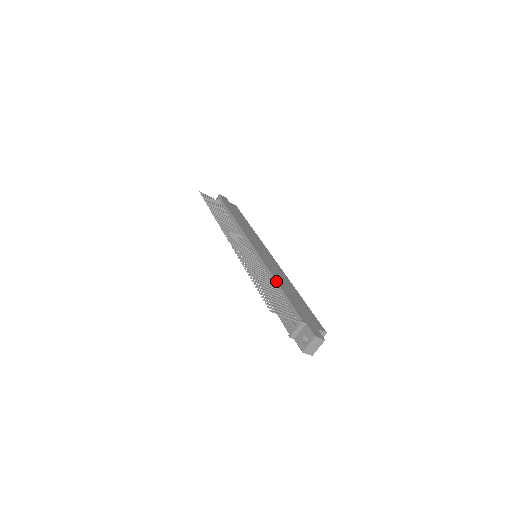
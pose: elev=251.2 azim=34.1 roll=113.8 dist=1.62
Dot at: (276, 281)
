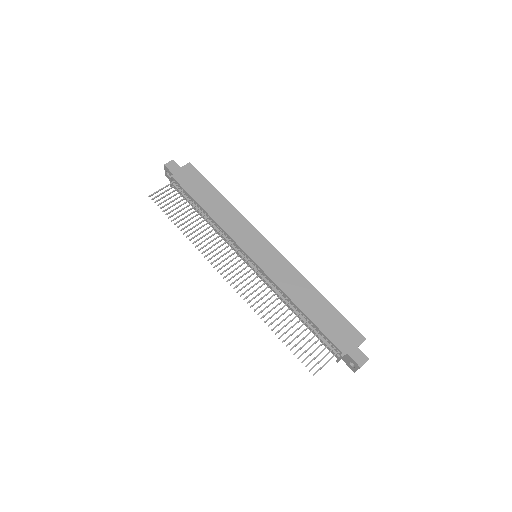
Dot at: (296, 306)
